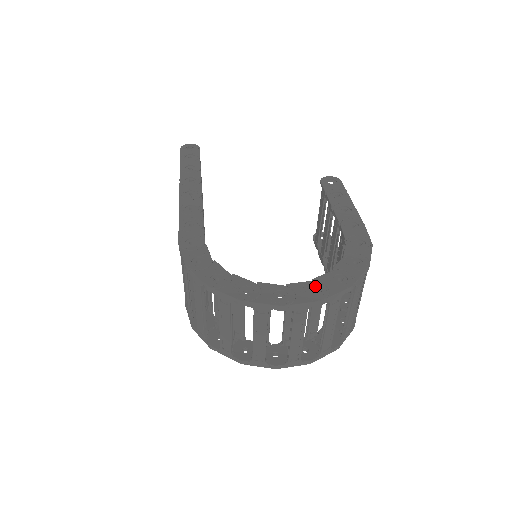
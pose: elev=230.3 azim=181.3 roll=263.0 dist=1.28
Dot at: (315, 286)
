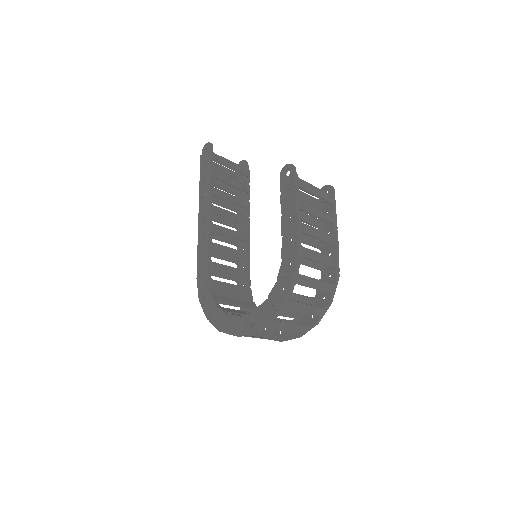
Dot at: (255, 316)
